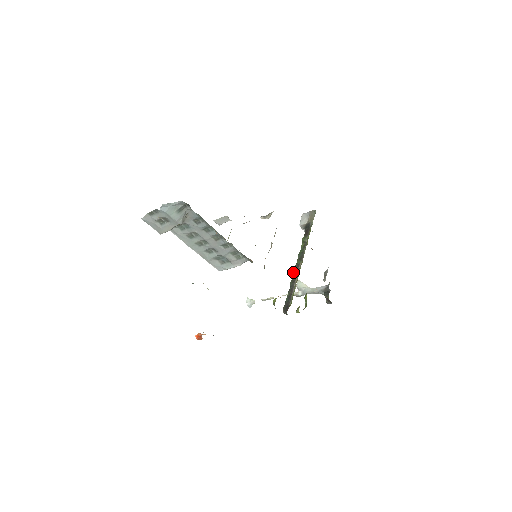
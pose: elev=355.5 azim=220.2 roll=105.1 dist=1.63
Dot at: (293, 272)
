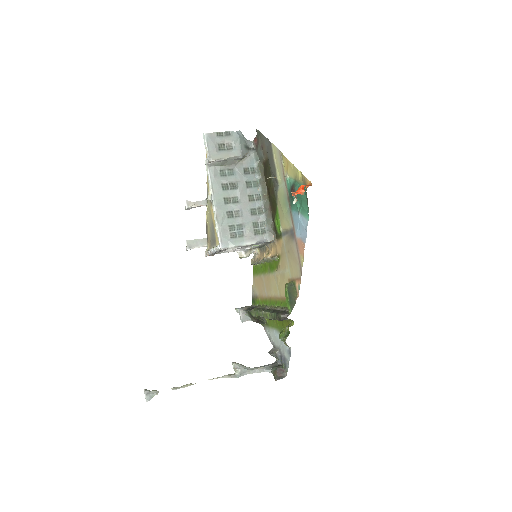
Dot at: (265, 310)
